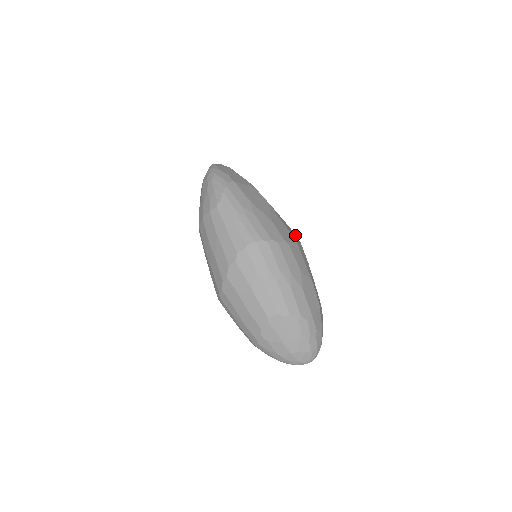
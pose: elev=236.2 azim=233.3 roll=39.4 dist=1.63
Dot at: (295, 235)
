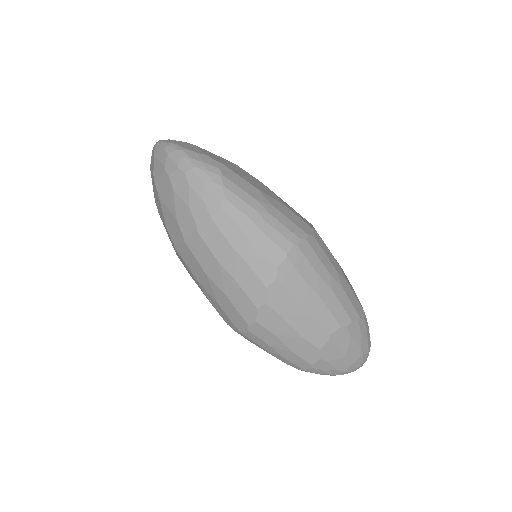
Dot at: occluded
